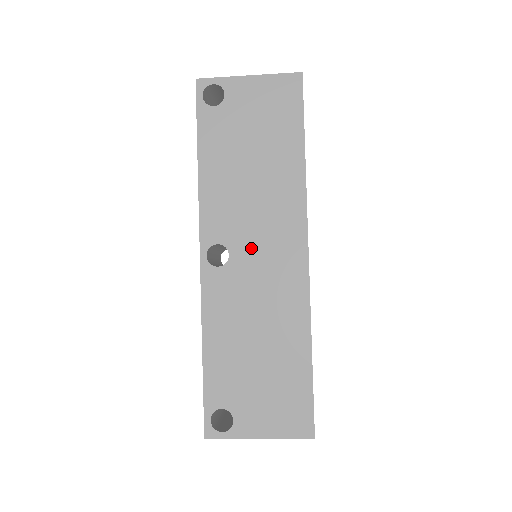
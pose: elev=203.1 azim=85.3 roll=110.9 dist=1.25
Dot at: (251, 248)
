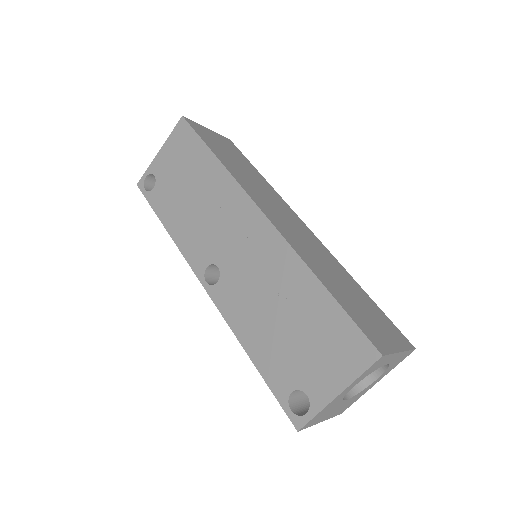
Dot at: (227, 248)
